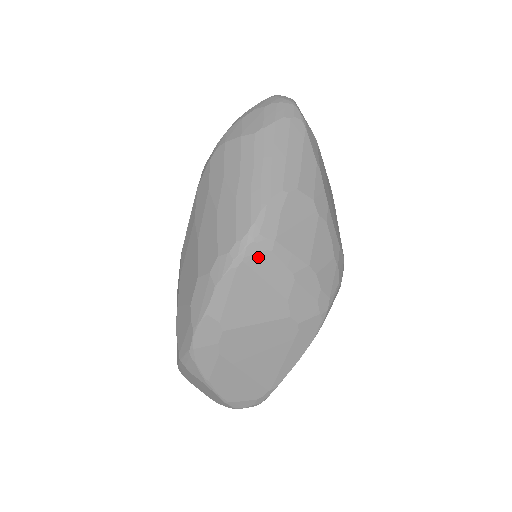
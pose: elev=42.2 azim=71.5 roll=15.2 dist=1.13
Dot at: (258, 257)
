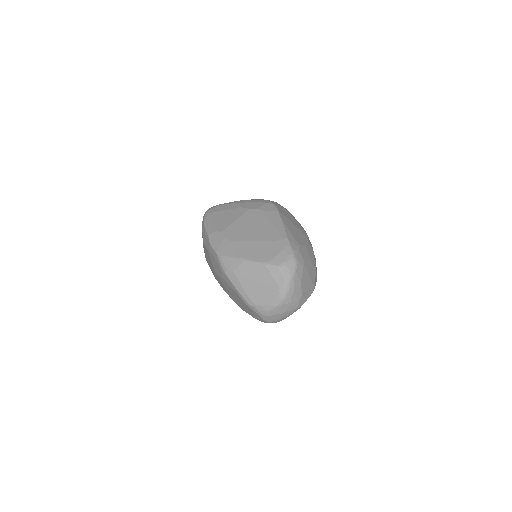
Dot at: (214, 209)
